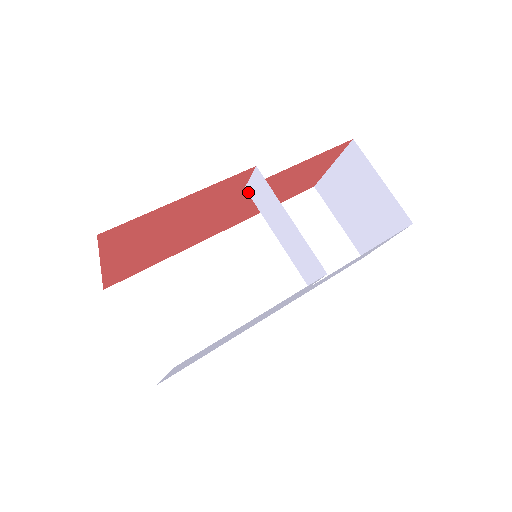
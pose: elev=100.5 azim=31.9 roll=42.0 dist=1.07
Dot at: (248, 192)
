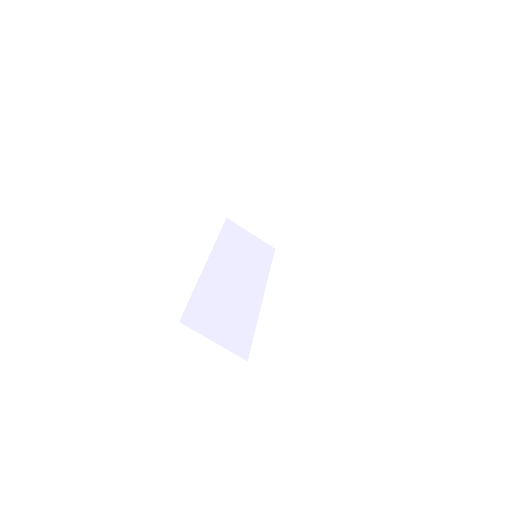
Dot at: (244, 217)
